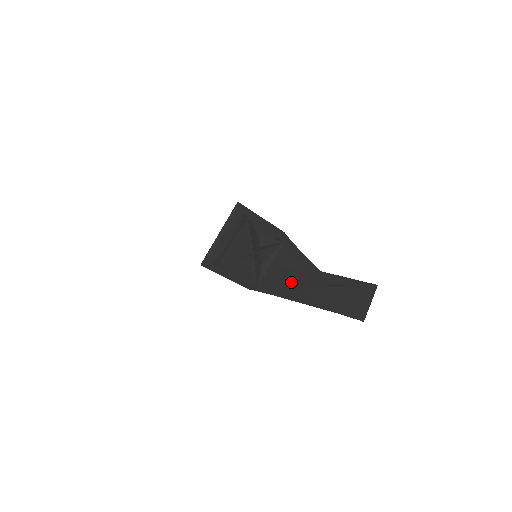
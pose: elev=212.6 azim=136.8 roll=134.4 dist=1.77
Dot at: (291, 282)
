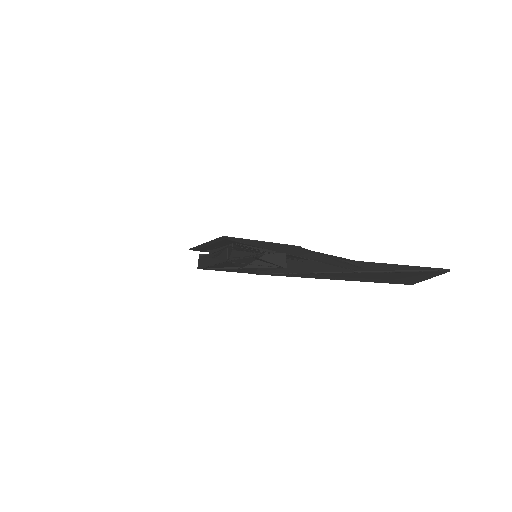
Dot at: (304, 270)
